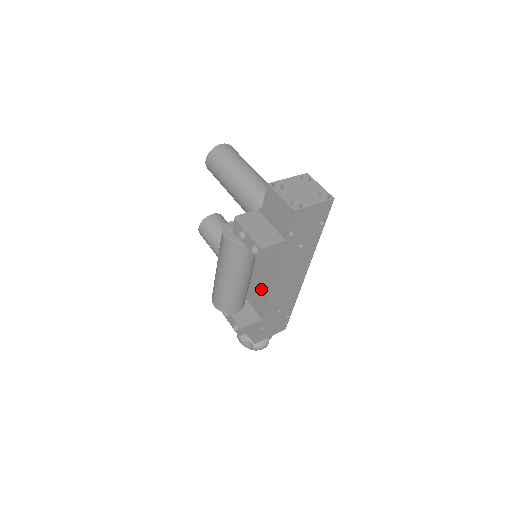
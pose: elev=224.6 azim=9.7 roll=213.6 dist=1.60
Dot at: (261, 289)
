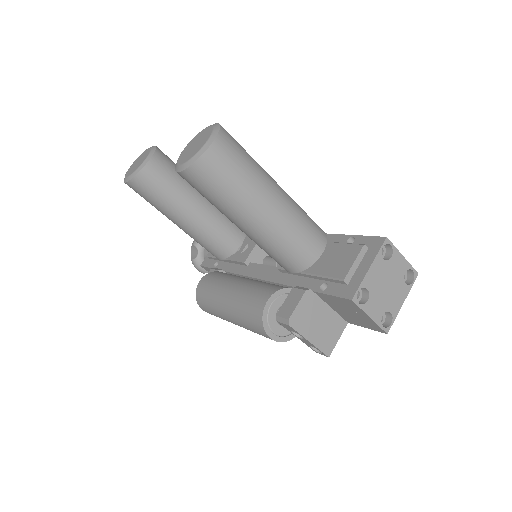
Dot at: occluded
